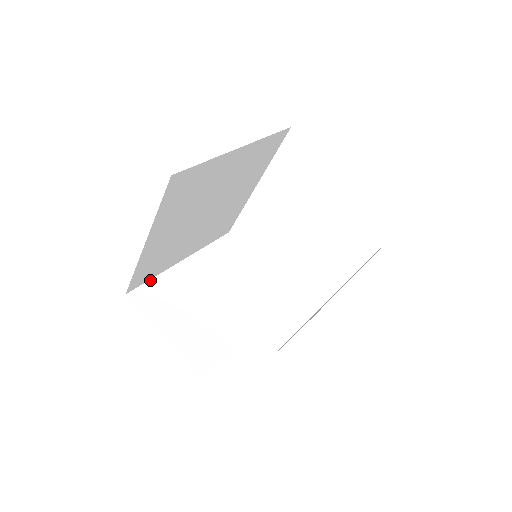
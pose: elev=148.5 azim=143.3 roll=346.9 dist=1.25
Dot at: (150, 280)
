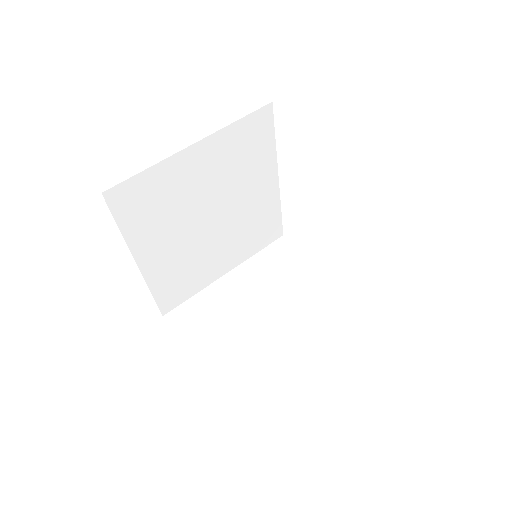
Dot at: (189, 299)
